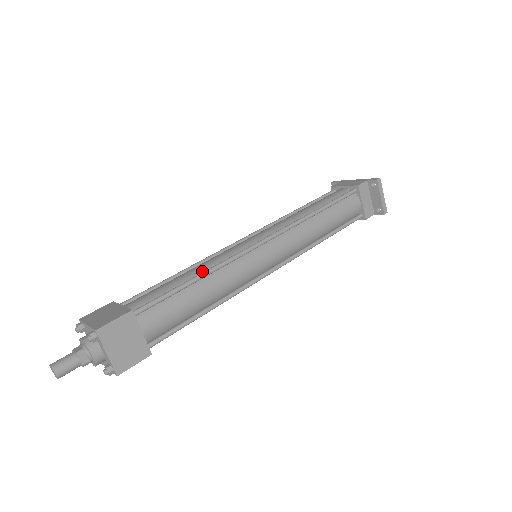
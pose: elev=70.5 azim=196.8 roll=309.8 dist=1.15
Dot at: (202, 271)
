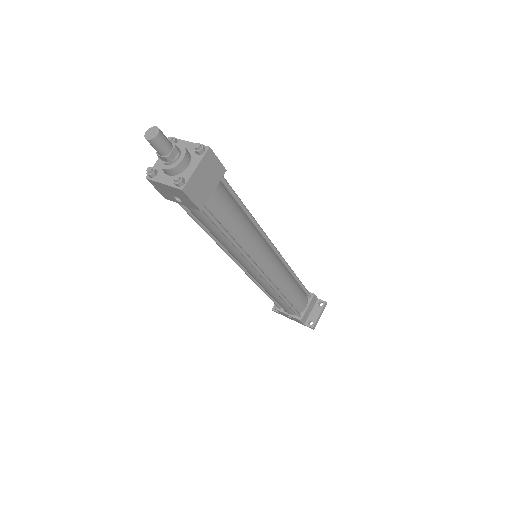
Dot at: occluded
